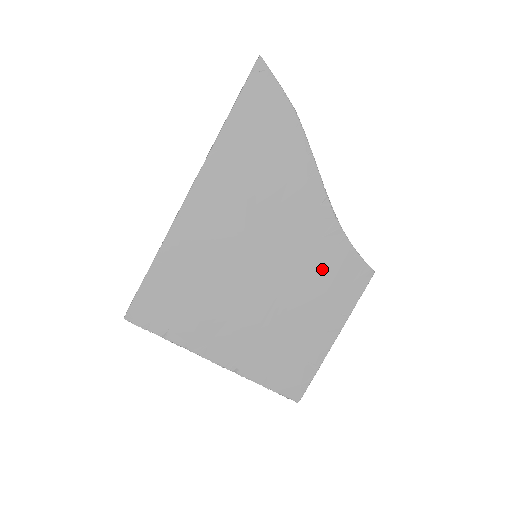
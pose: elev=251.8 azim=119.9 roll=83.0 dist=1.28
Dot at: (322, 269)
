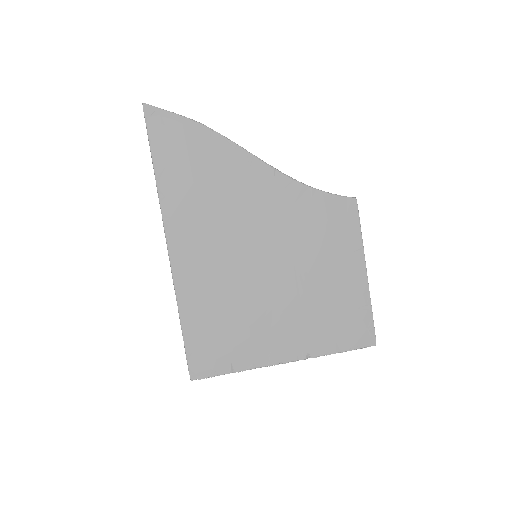
Dot at: (314, 227)
